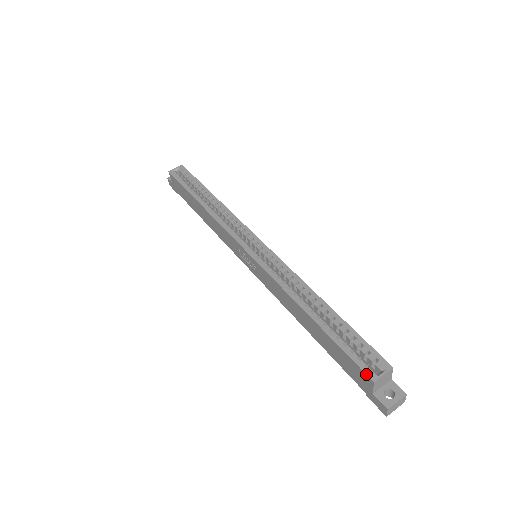
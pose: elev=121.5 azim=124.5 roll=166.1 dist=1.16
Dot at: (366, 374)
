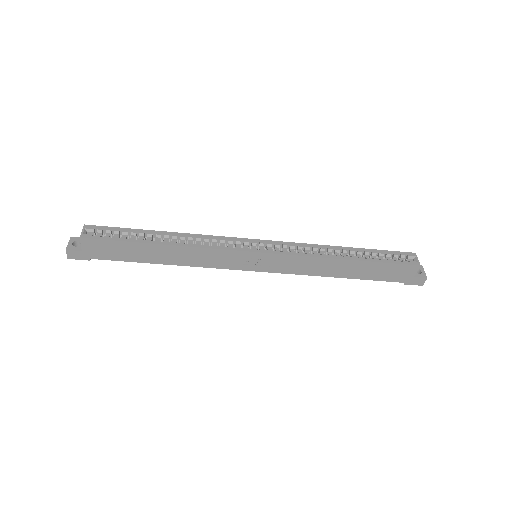
Dot at: (414, 265)
